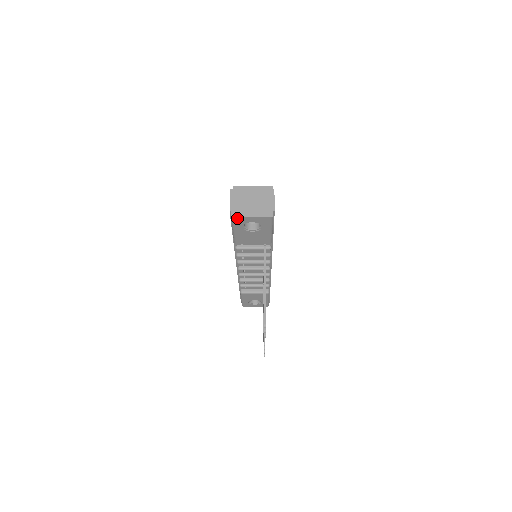
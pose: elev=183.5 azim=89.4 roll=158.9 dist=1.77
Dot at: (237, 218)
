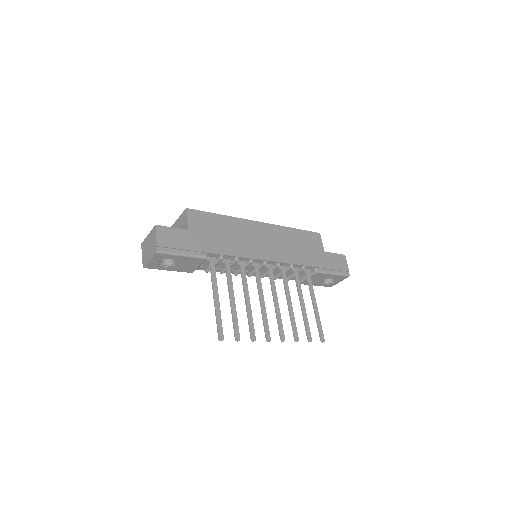
Dot at: (147, 266)
